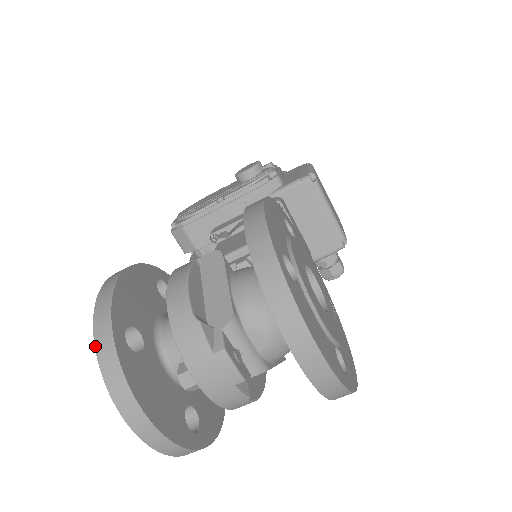
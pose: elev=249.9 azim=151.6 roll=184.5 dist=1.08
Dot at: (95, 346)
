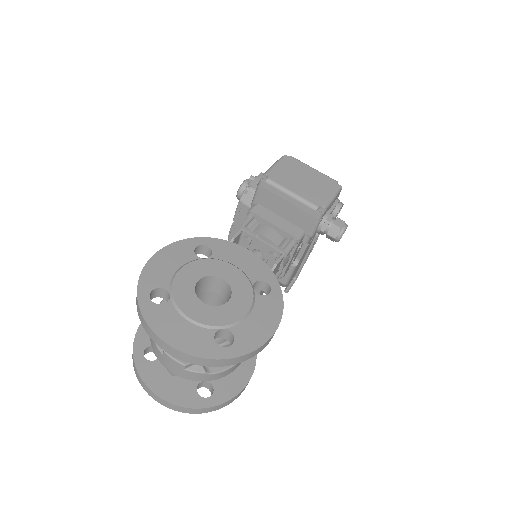
Dot at: (133, 363)
